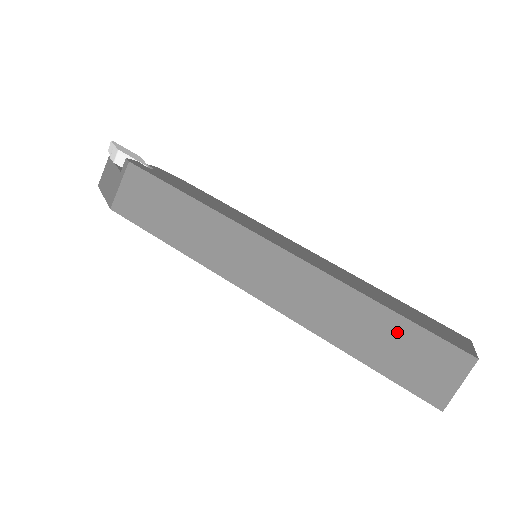
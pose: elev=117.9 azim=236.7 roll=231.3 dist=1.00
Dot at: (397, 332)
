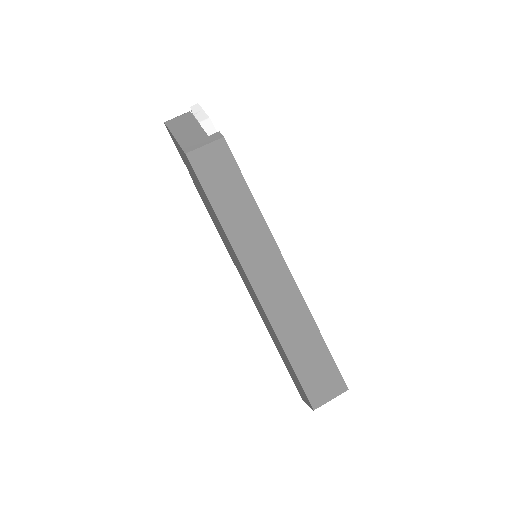
Dot at: (318, 353)
